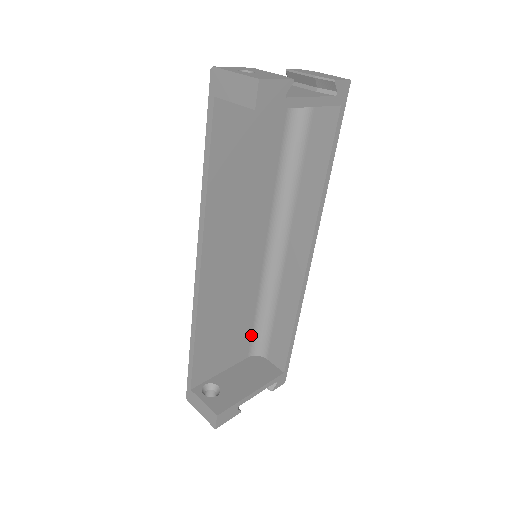
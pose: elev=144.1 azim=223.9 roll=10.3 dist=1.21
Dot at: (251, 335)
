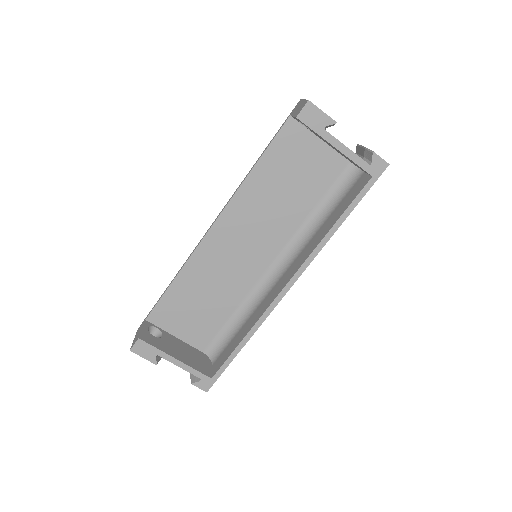
Dot at: (217, 333)
